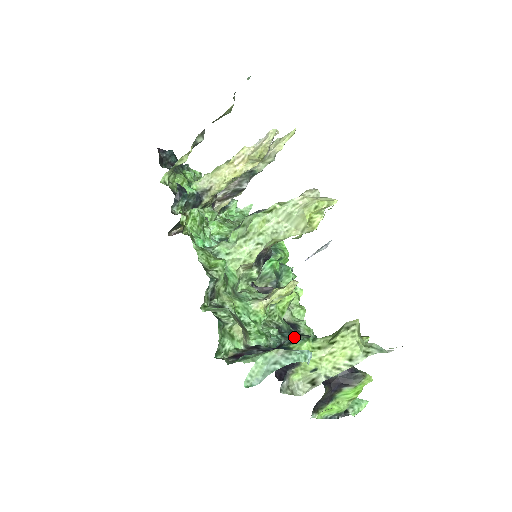
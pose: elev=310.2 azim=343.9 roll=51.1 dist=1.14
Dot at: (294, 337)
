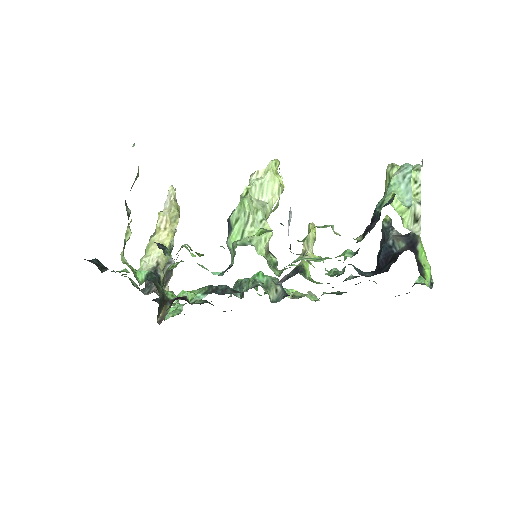
Dot at: occluded
